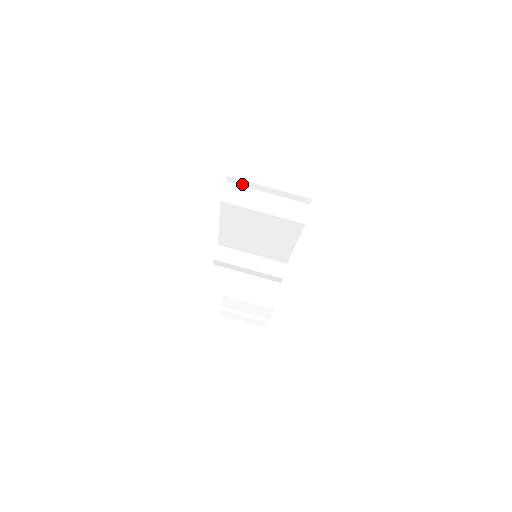
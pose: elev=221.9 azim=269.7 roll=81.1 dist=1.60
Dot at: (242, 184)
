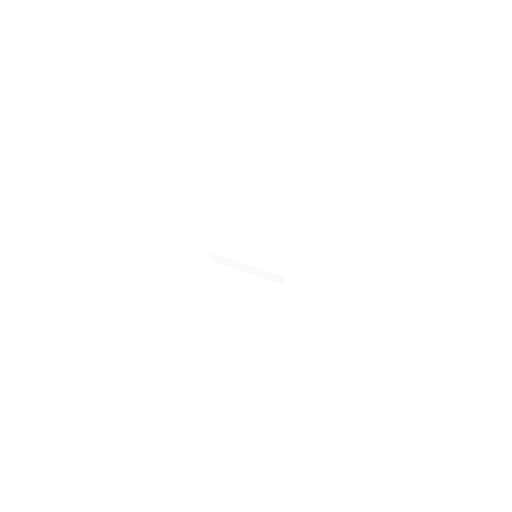
Dot at: (252, 160)
